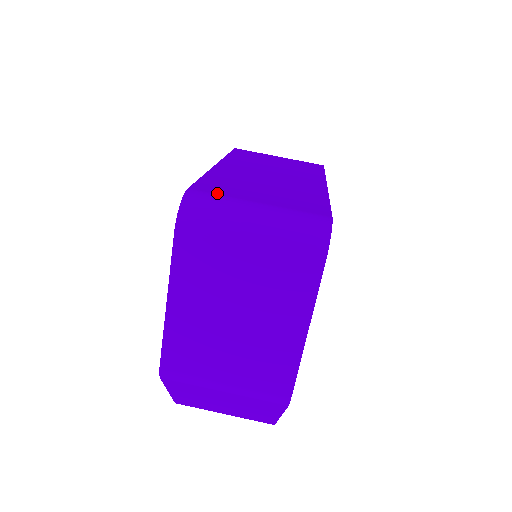
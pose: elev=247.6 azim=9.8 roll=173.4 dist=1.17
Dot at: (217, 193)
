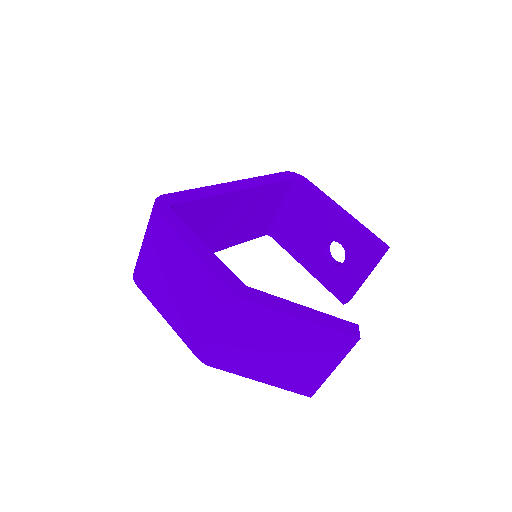
Dot at: occluded
